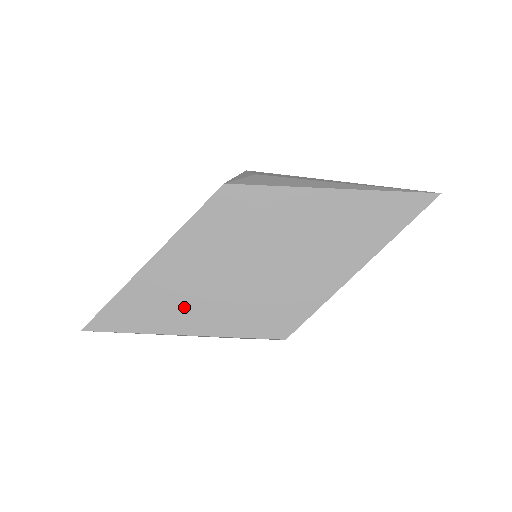
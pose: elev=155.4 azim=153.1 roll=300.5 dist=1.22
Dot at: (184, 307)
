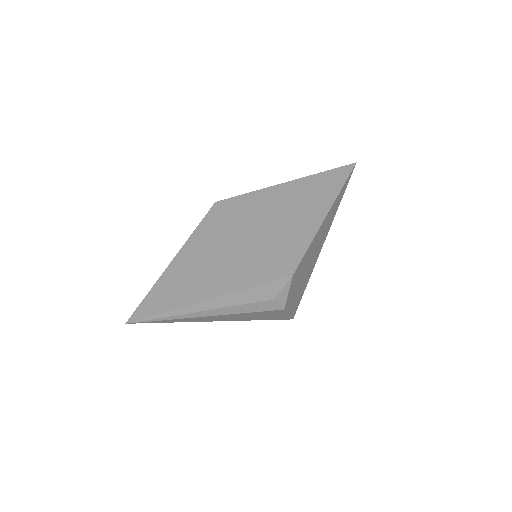
Dot at: (205, 280)
